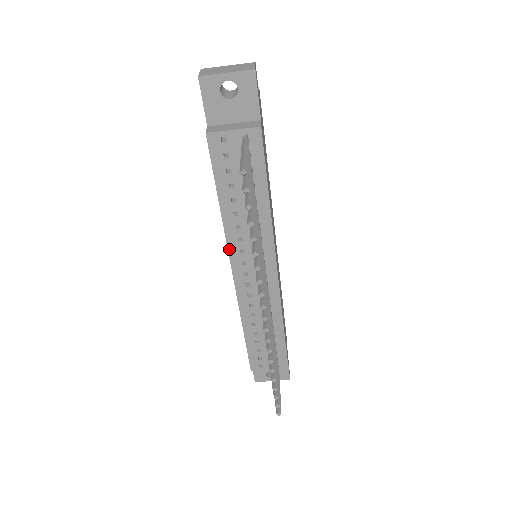
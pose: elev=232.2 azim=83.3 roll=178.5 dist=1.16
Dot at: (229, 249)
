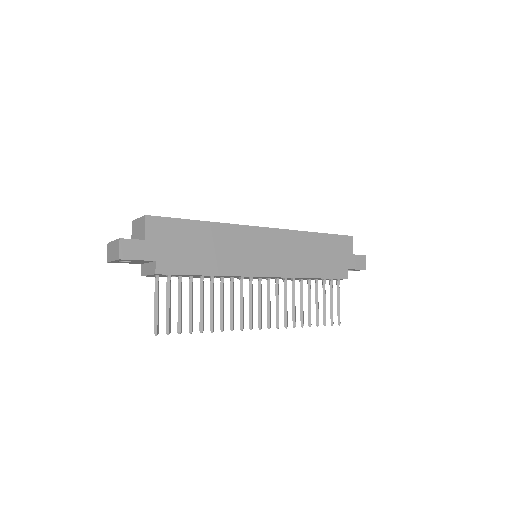
Dot at: occluded
